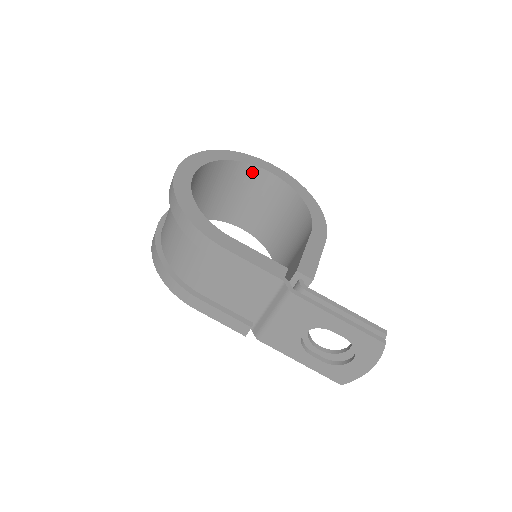
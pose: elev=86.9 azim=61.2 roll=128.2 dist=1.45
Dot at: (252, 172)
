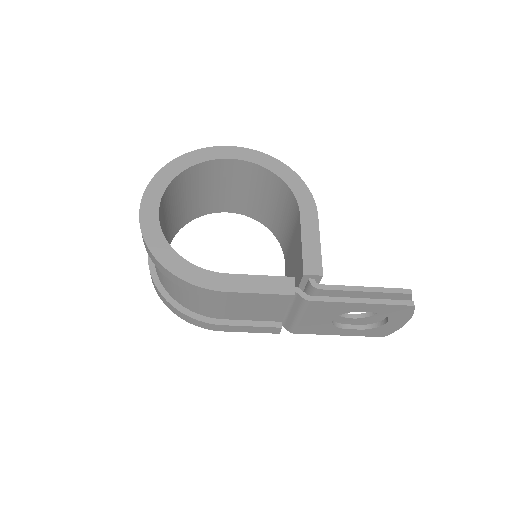
Dot at: (212, 166)
